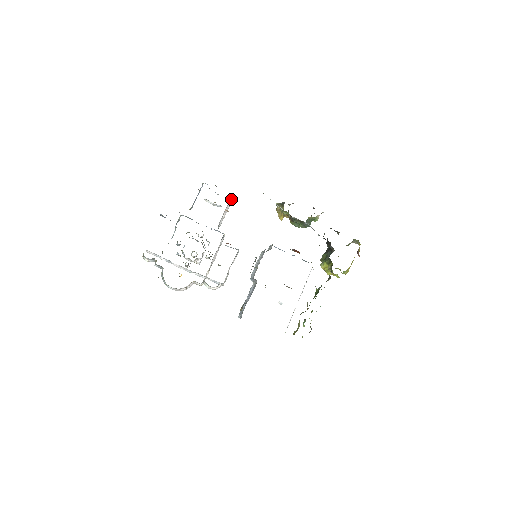
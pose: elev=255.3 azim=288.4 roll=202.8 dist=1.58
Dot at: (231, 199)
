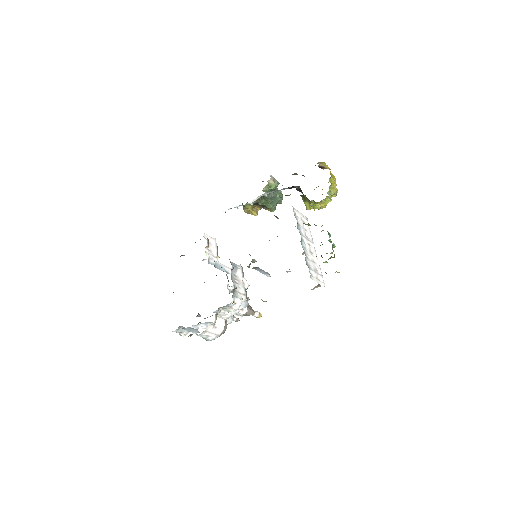
Dot at: (212, 240)
